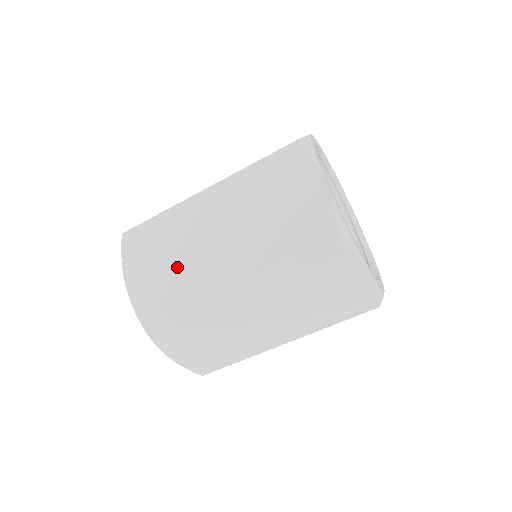
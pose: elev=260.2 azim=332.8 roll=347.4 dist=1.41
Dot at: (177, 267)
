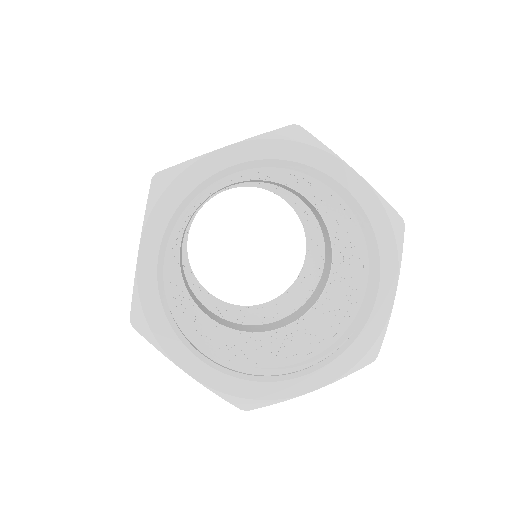
Dot at: occluded
